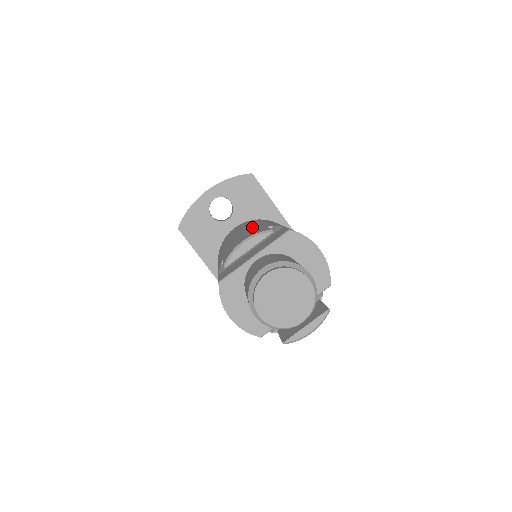
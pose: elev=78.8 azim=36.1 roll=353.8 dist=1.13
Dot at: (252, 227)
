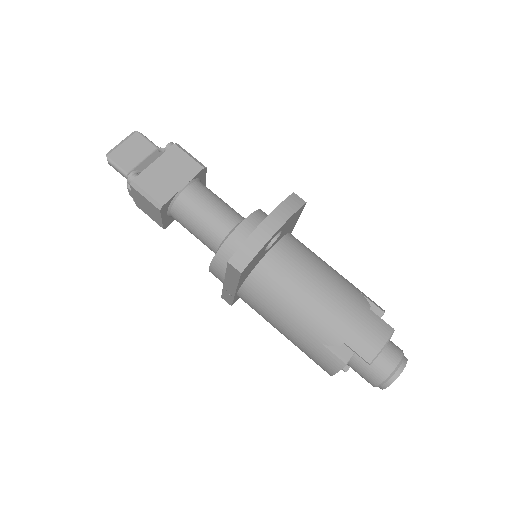
Dot at: (346, 298)
